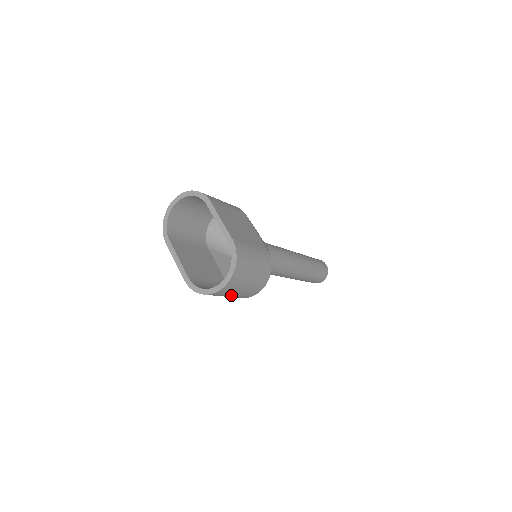
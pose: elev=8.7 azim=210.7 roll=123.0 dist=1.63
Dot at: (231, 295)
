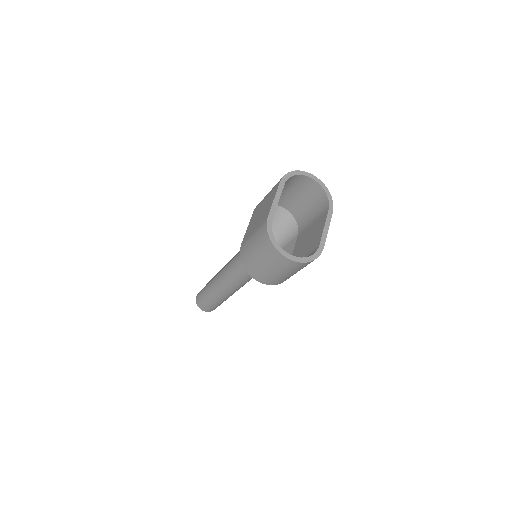
Dot at: (264, 263)
